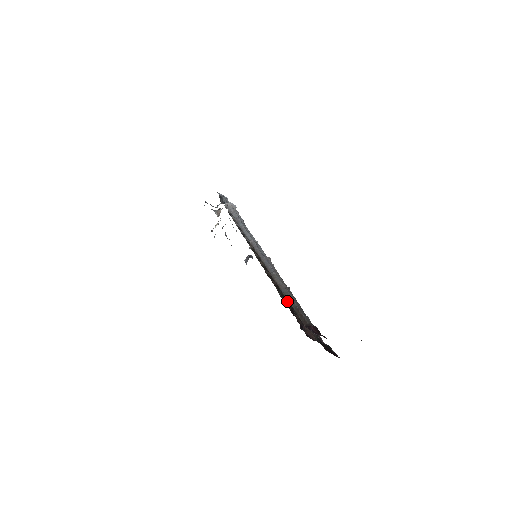
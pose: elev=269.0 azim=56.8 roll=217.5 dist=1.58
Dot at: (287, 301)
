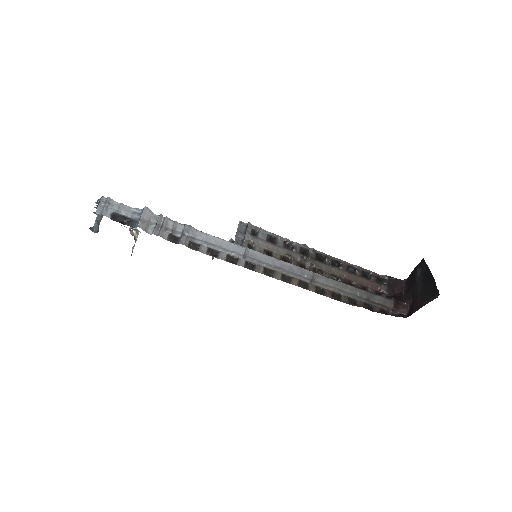
Dot at: (355, 302)
